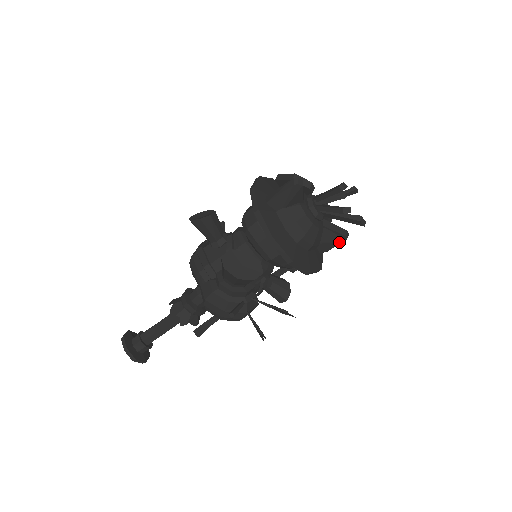
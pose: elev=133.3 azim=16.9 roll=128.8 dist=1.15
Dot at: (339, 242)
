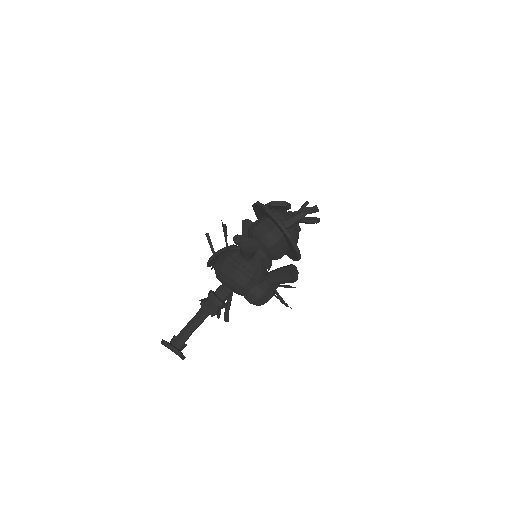
Dot at: occluded
